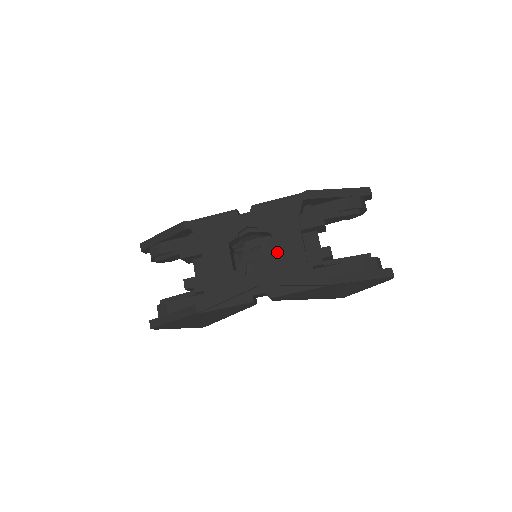
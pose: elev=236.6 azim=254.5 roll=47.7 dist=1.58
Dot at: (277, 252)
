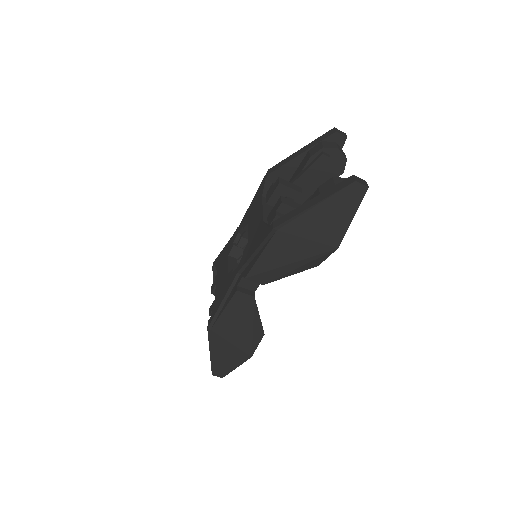
Dot at: (249, 234)
